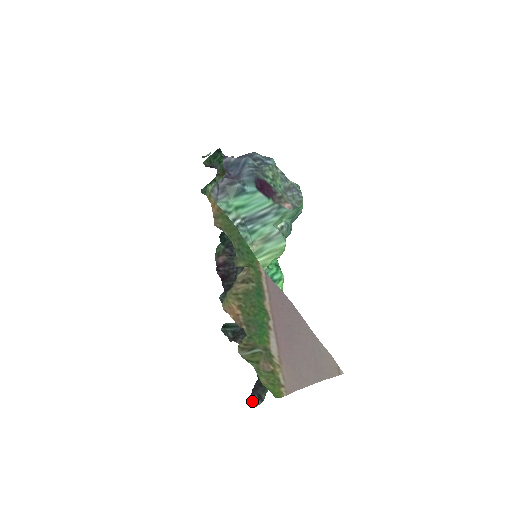
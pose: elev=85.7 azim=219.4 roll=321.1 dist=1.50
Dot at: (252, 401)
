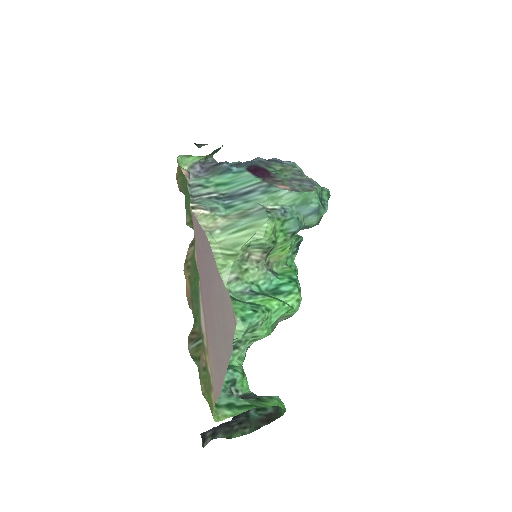
Dot at: (203, 438)
